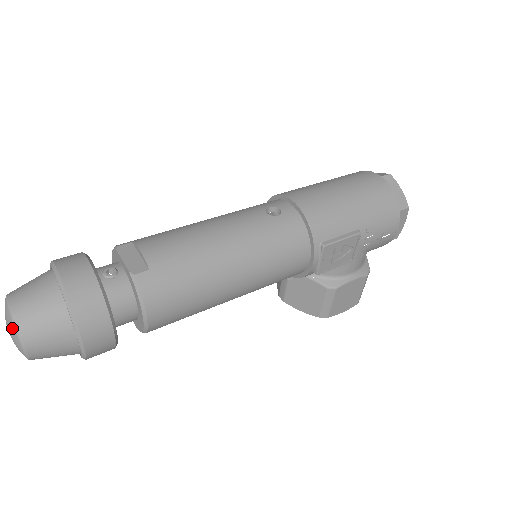
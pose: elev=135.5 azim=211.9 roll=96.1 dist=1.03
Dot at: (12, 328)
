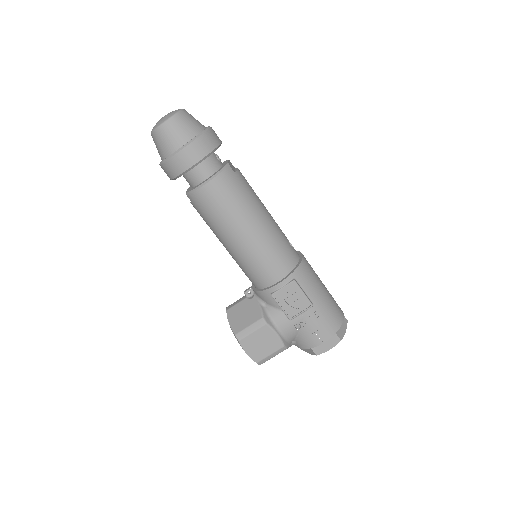
Dot at: (174, 112)
